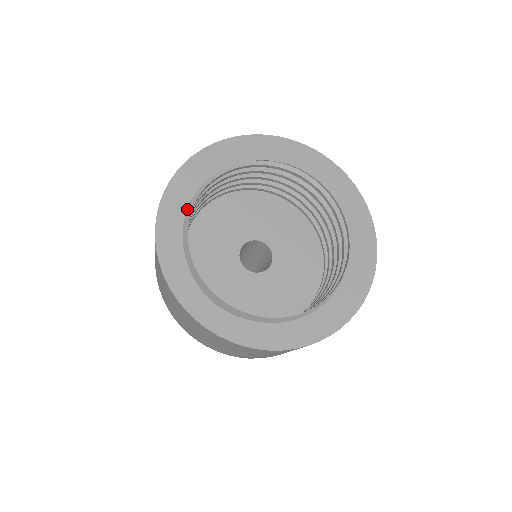
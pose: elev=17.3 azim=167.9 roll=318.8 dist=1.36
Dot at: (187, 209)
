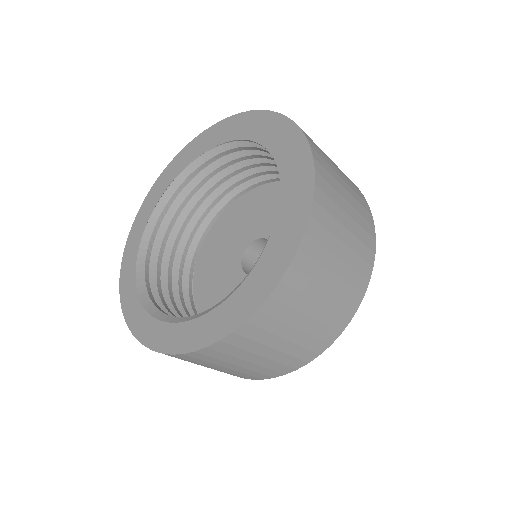
Dot at: (152, 222)
